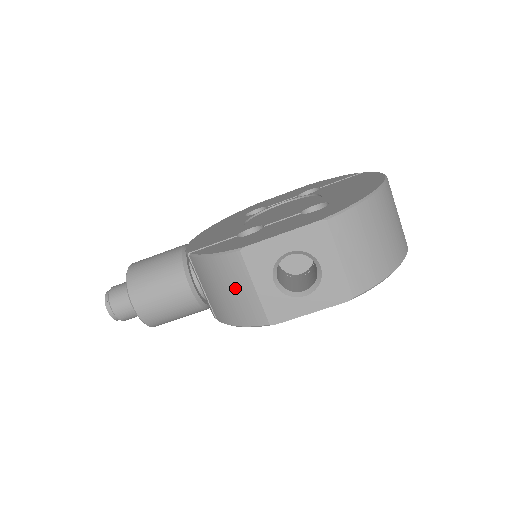
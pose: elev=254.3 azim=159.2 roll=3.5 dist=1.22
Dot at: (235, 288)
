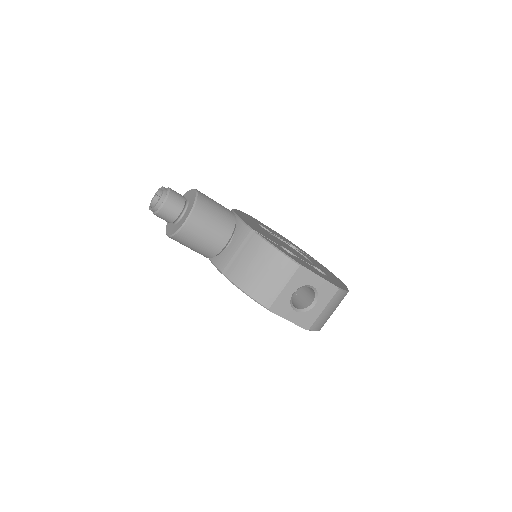
Dot at: (273, 277)
